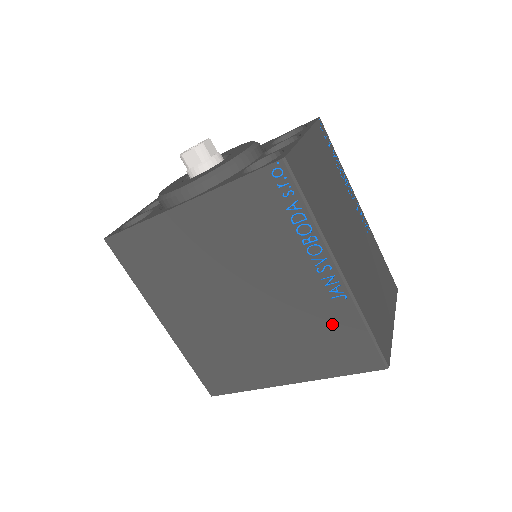
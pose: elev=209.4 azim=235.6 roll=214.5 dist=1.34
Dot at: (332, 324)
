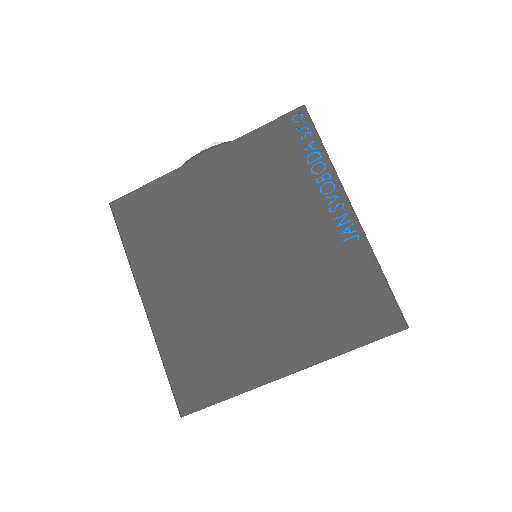
Dot at: (344, 274)
